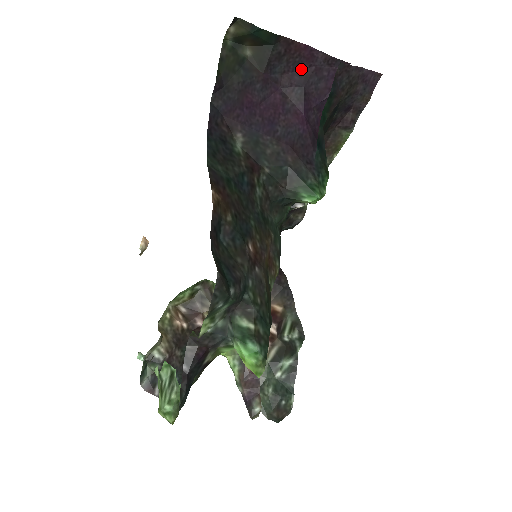
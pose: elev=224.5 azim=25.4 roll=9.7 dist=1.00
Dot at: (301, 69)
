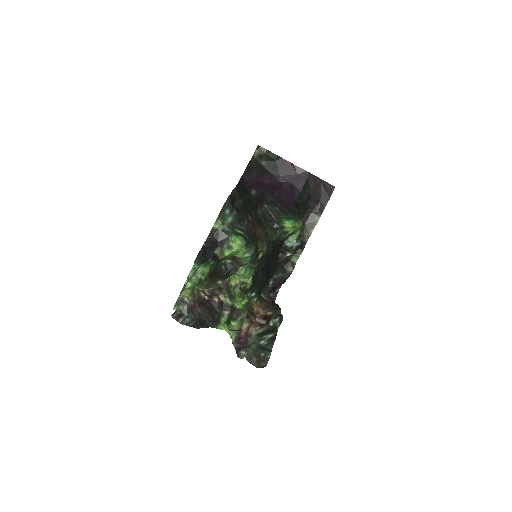
Dot at: (290, 175)
